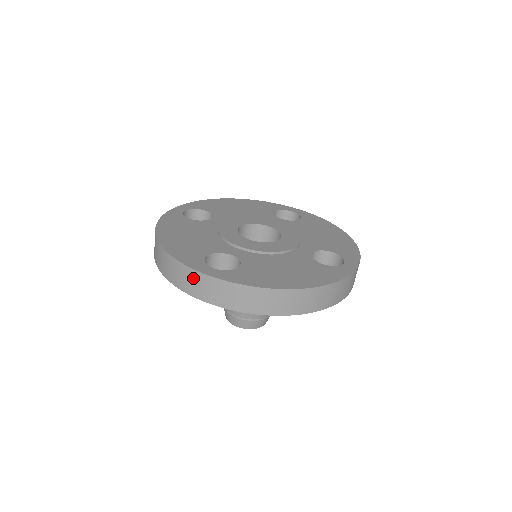
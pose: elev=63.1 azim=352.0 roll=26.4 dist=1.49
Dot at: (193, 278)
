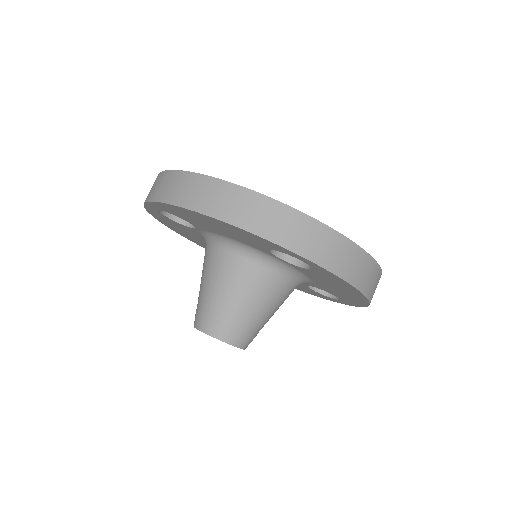
Dot at: occluded
